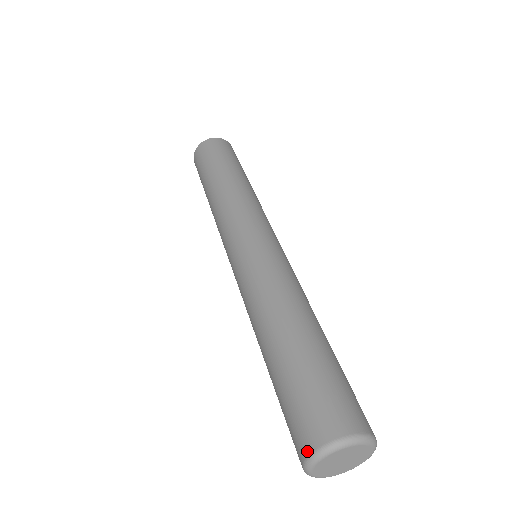
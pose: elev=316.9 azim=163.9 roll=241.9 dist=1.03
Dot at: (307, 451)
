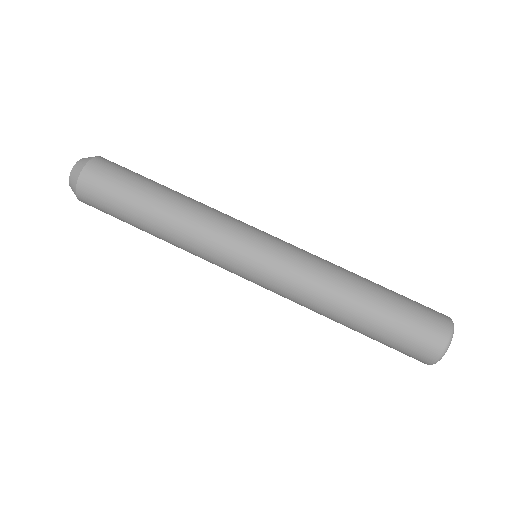
Dot at: occluded
